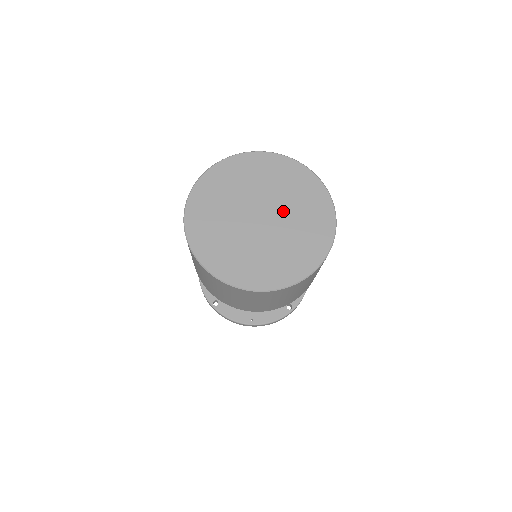
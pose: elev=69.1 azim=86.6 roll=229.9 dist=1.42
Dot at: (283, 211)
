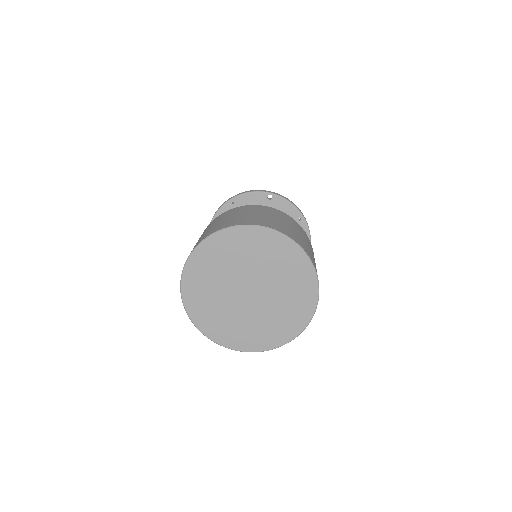
Dot at: (263, 277)
